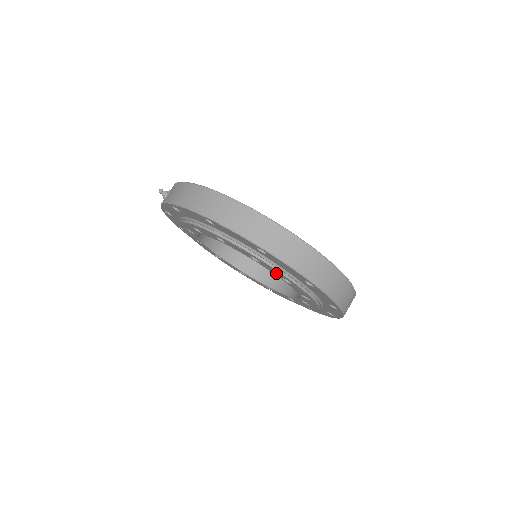
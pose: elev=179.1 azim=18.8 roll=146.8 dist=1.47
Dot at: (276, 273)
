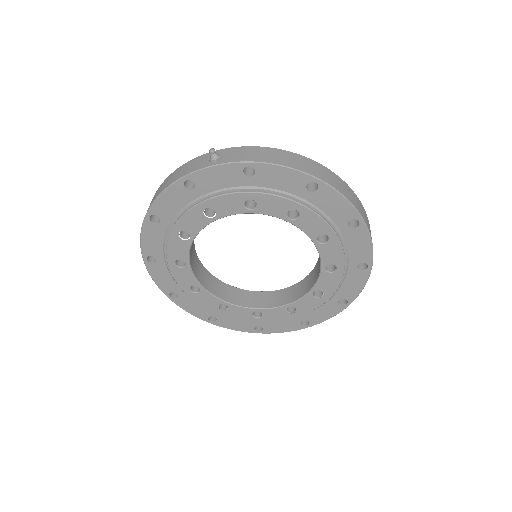
Dot at: (330, 257)
